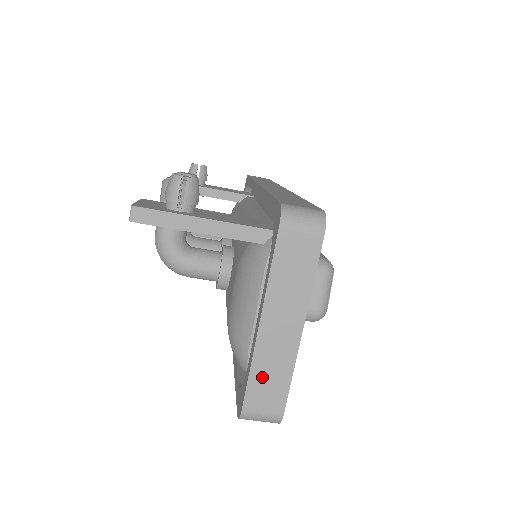
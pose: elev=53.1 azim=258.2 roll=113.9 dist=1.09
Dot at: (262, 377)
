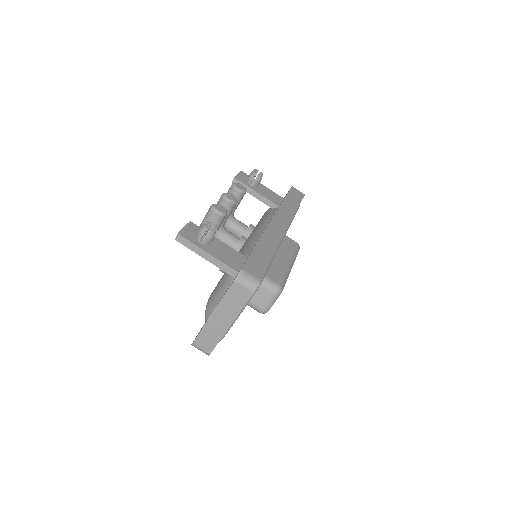
Dot at: (206, 335)
